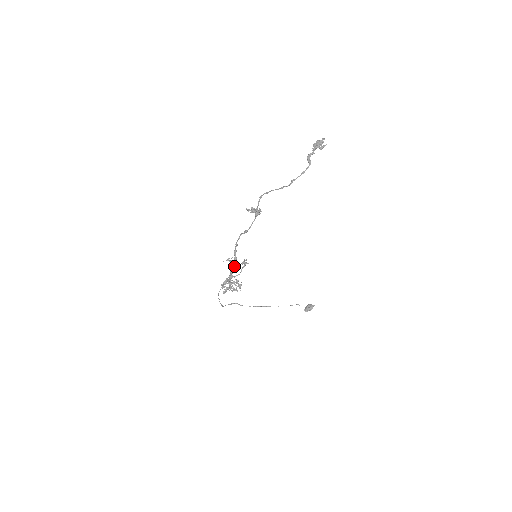
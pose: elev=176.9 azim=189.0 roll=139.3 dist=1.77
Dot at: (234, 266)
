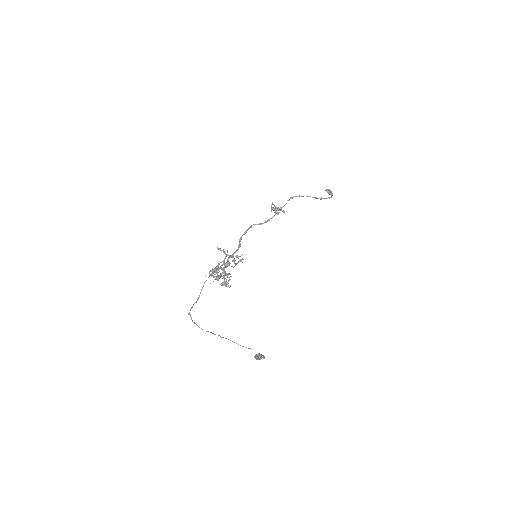
Dot at: (231, 255)
